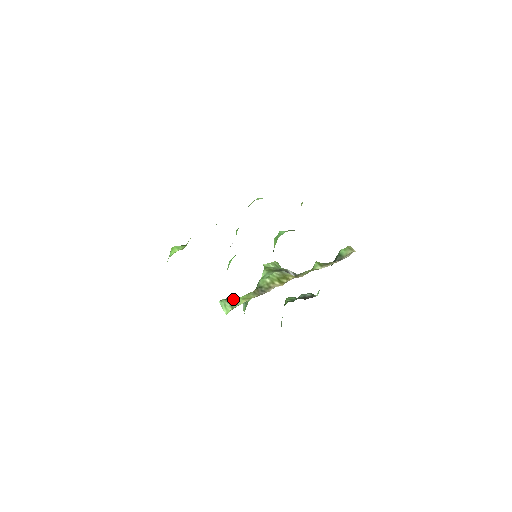
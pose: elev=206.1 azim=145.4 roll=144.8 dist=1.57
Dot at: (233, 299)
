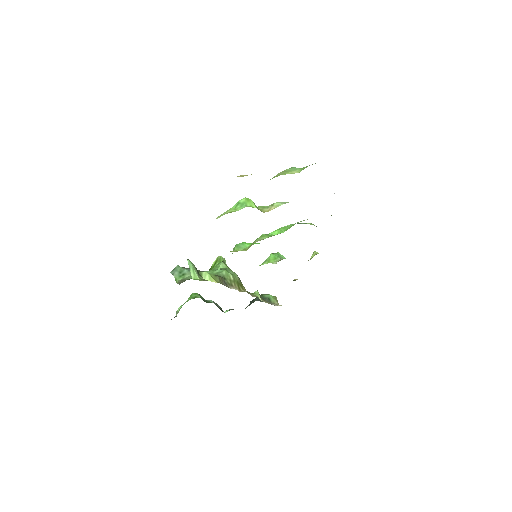
Dot at: occluded
